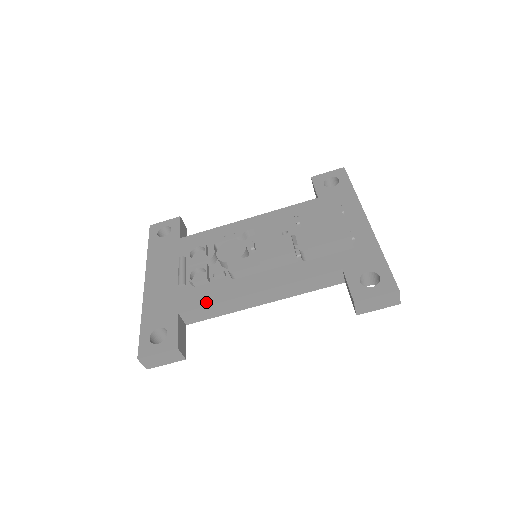
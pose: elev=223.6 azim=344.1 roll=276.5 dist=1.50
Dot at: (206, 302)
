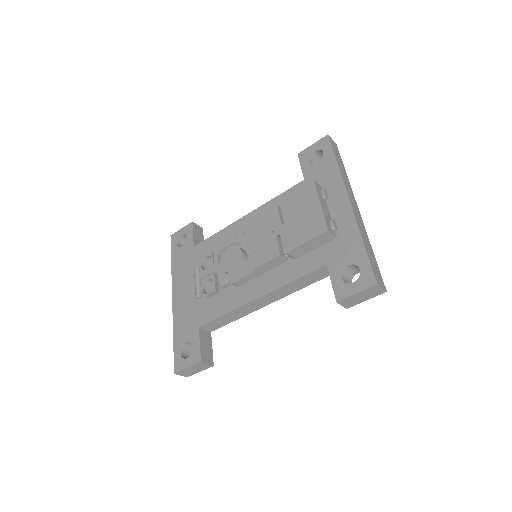
Dot at: (218, 313)
